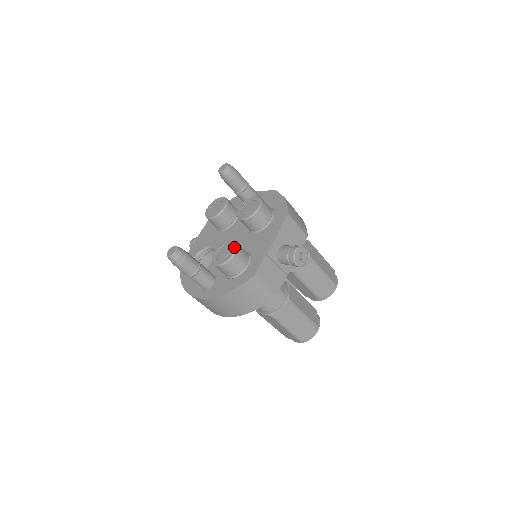
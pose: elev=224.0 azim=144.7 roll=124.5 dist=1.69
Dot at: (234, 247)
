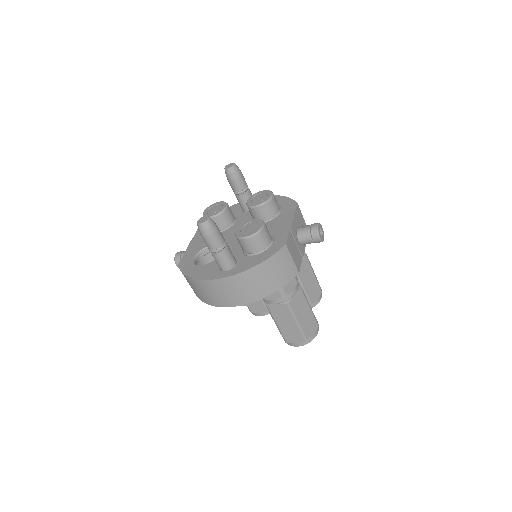
Dot at: (261, 221)
